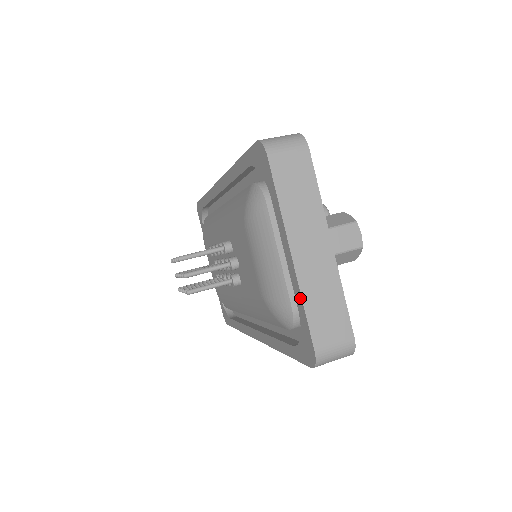
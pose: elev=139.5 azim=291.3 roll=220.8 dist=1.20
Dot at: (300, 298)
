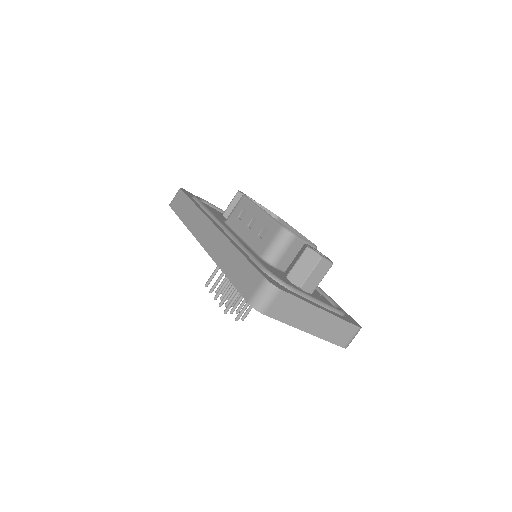
Dot at: (323, 339)
